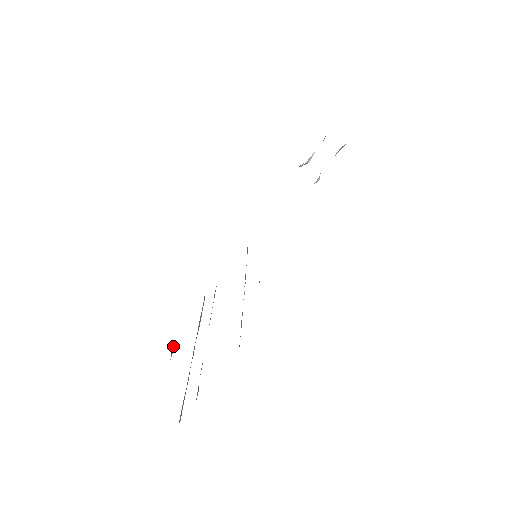
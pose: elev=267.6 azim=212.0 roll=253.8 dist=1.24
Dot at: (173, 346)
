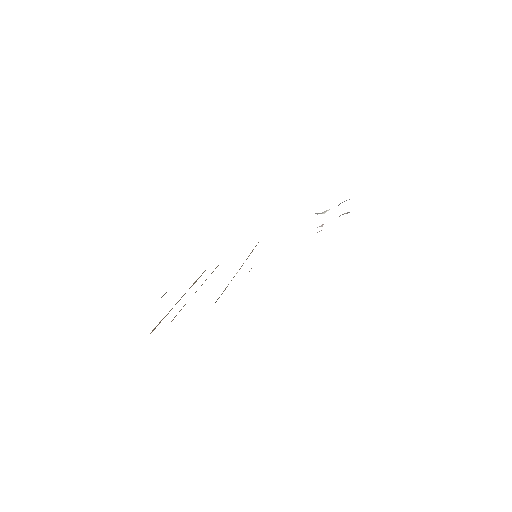
Dot at: (166, 292)
